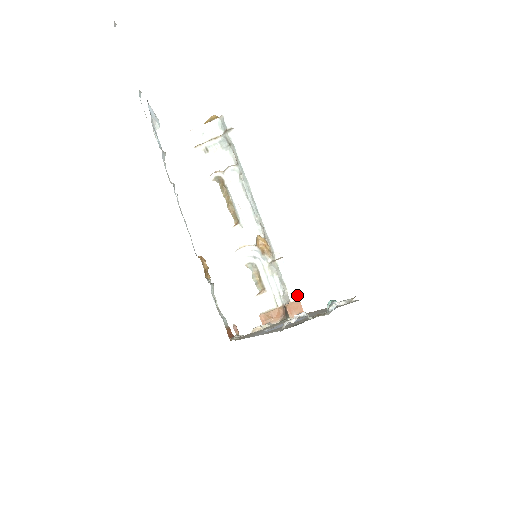
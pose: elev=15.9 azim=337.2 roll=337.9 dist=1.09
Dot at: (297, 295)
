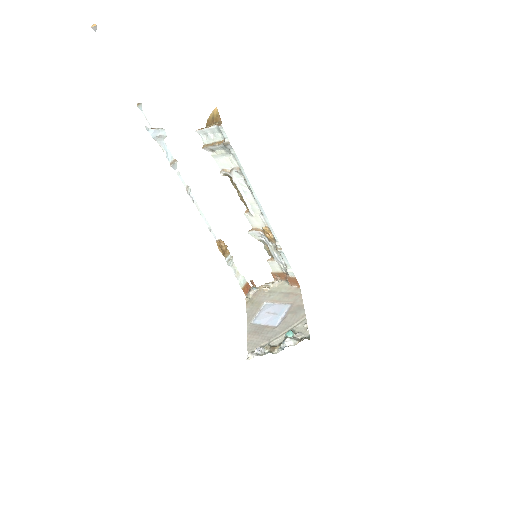
Dot at: occluded
